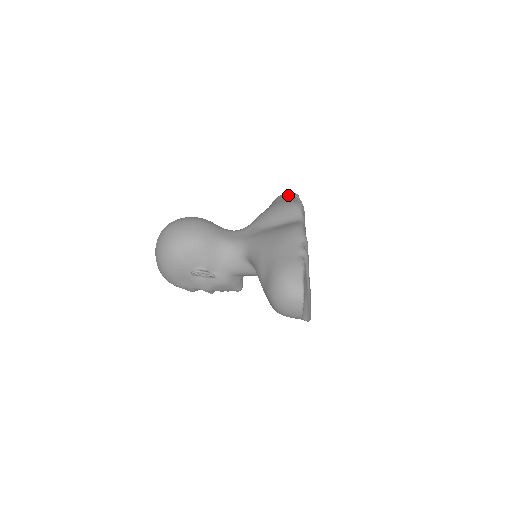
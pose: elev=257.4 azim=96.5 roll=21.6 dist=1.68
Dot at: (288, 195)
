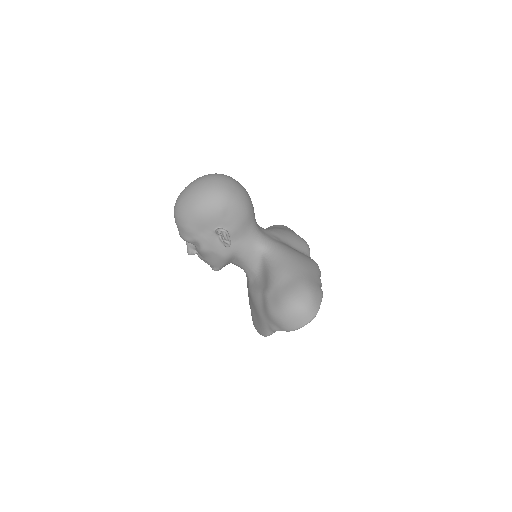
Dot at: occluded
